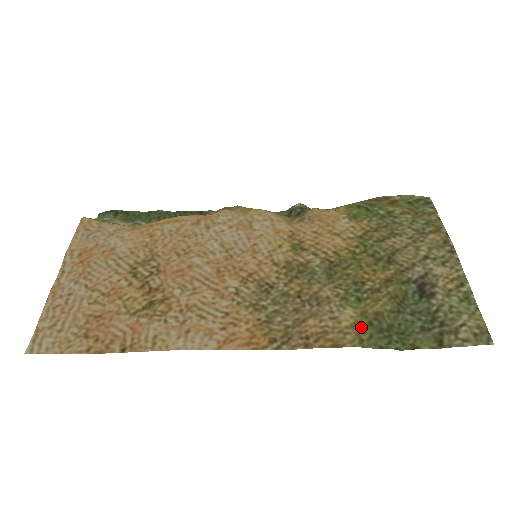
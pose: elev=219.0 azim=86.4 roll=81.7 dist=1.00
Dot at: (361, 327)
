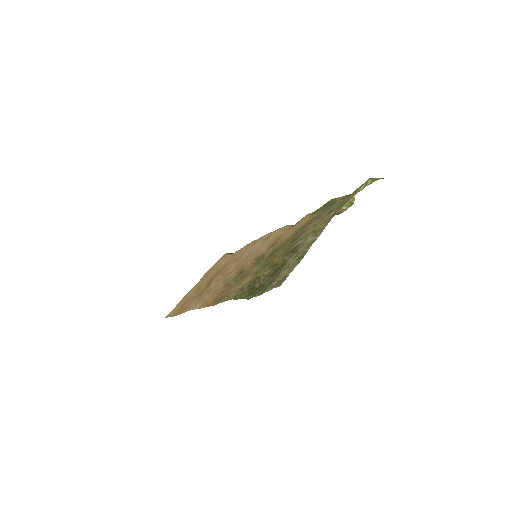
Dot at: (243, 287)
